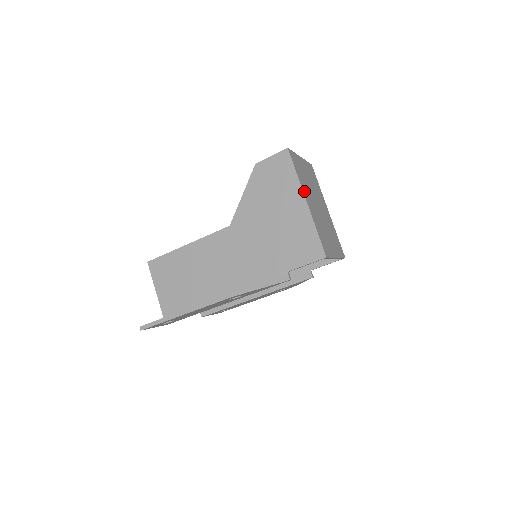
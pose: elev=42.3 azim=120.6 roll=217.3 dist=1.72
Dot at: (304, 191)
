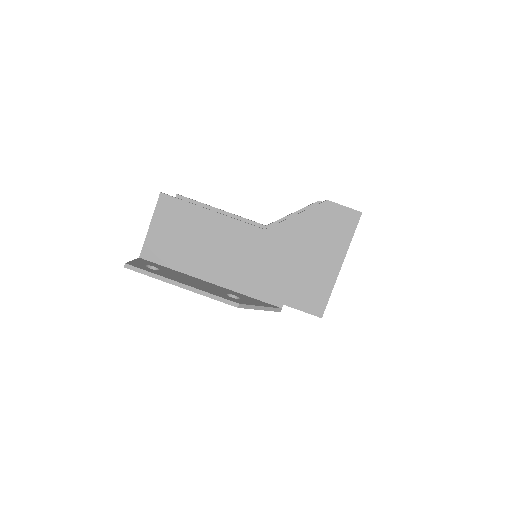
Dot at: (345, 255)
